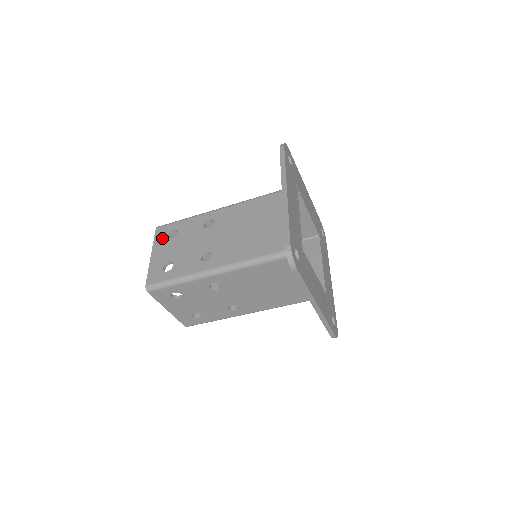
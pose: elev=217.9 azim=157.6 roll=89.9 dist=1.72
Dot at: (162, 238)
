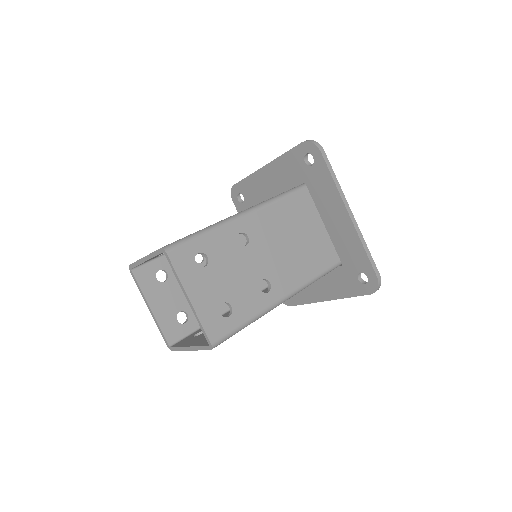
Dot at: occluded
